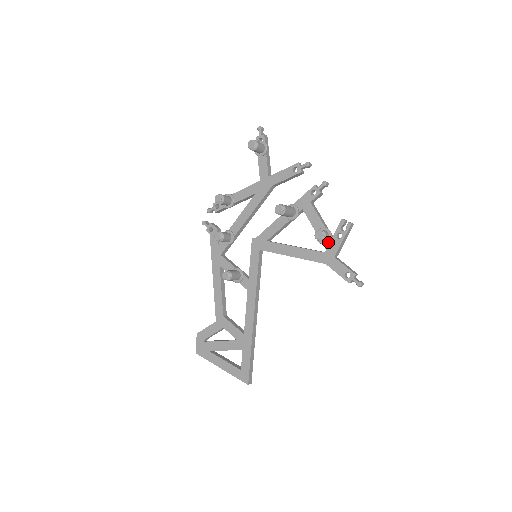
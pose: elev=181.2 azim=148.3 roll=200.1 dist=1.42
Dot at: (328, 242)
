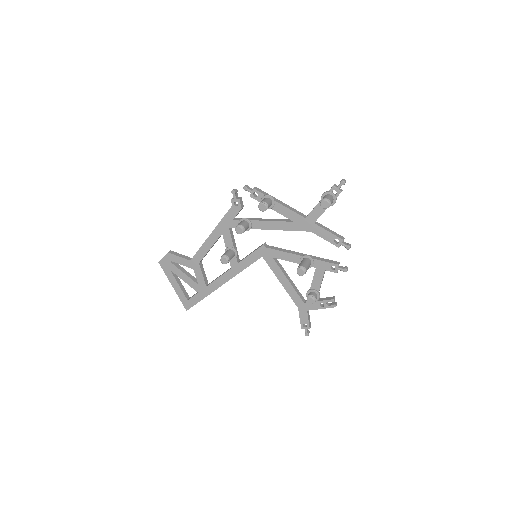
Dot at: occluded
